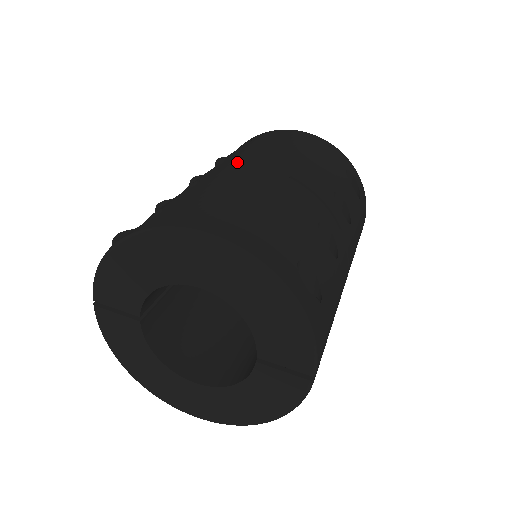
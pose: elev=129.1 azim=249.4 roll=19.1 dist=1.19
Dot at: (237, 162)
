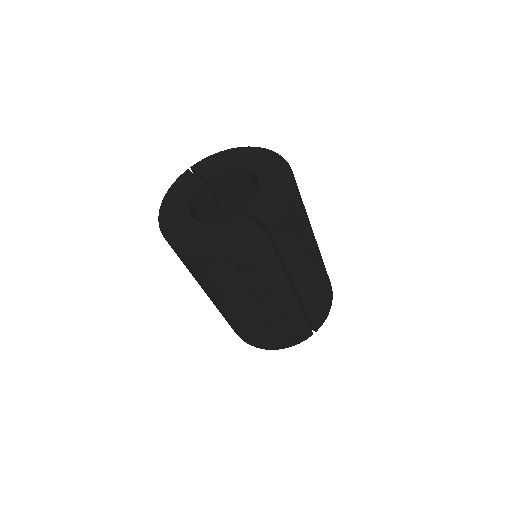
Dot at: occluded
